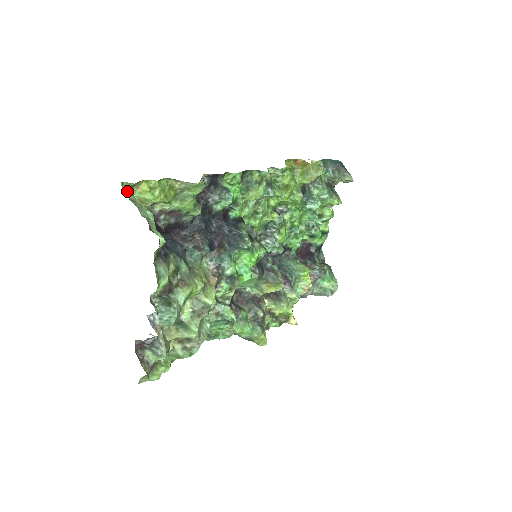
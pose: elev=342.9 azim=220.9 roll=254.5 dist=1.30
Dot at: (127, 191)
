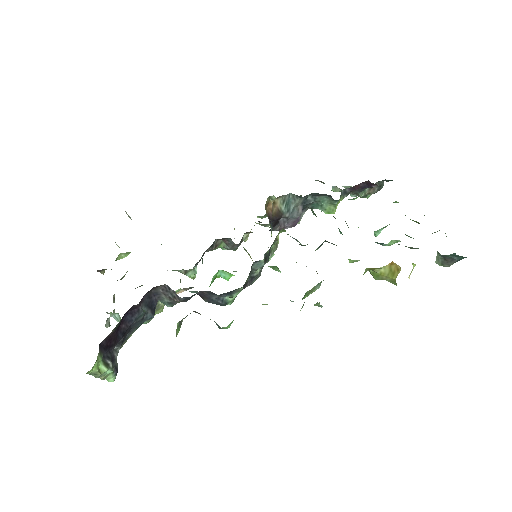
Dot at: (91, 370)
